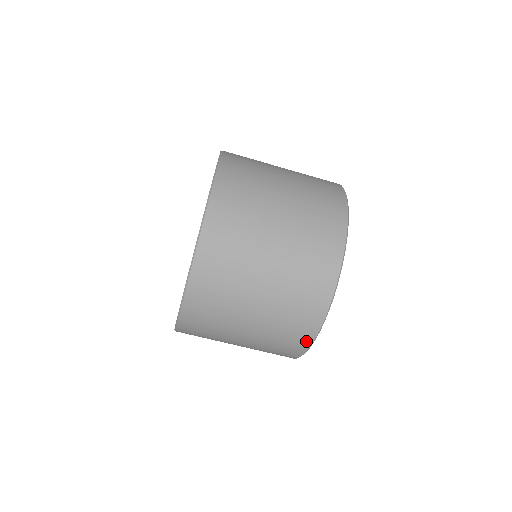
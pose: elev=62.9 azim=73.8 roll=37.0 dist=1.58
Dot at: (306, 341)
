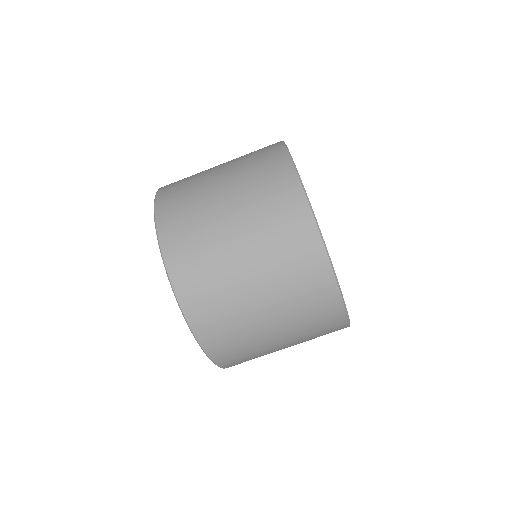
Dot at: (319, 257)
